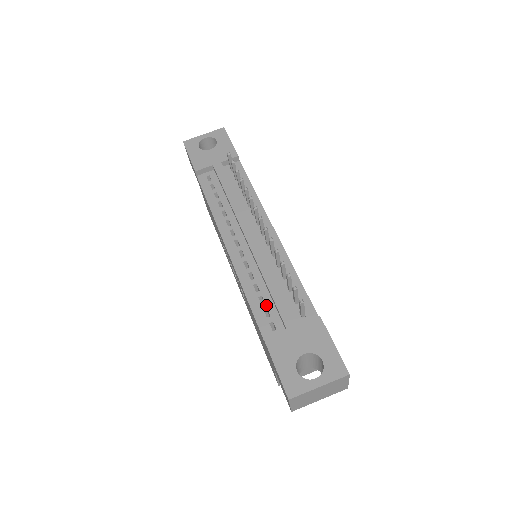
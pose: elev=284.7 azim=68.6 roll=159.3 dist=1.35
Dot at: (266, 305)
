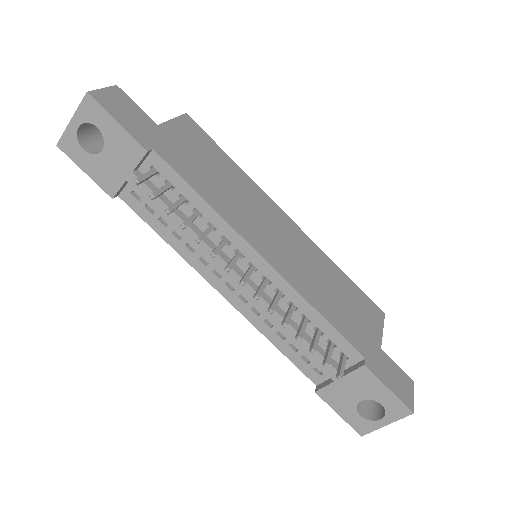
Dot at: (300, 352)
